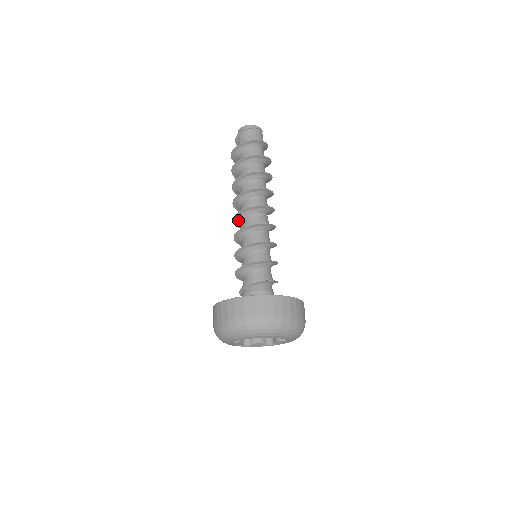
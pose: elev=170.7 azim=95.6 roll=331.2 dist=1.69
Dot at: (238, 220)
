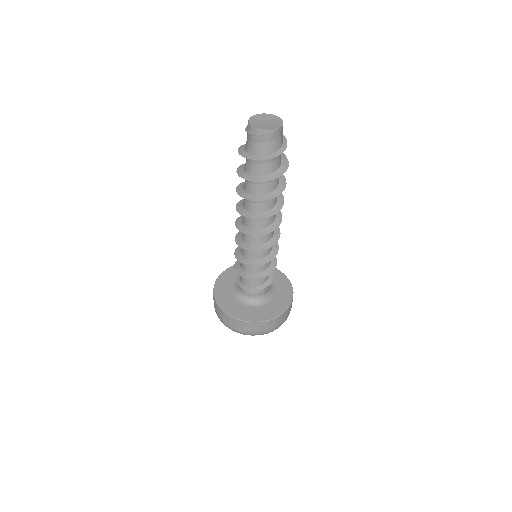
Dot at: occluded
